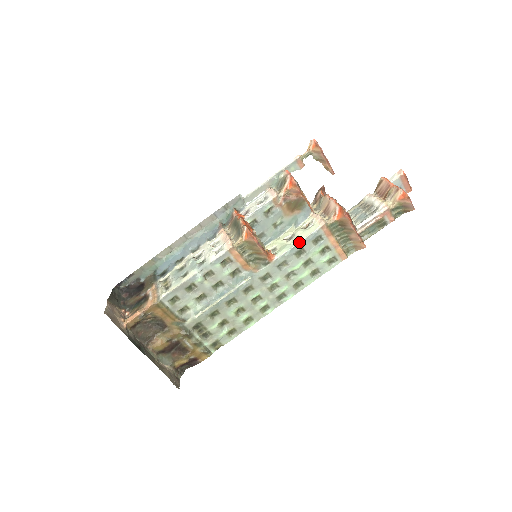
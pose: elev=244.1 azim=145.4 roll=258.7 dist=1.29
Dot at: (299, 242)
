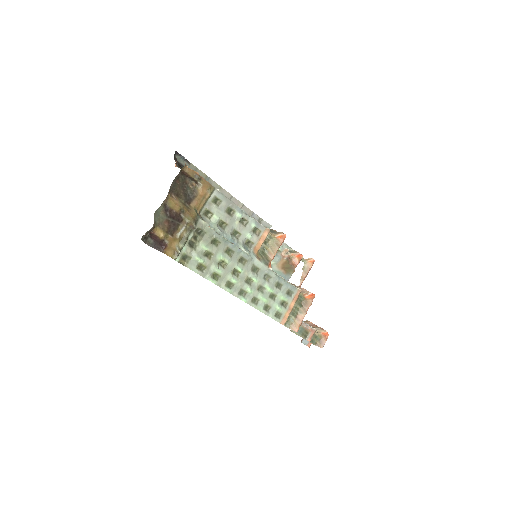
Dot at: (285, 280)
